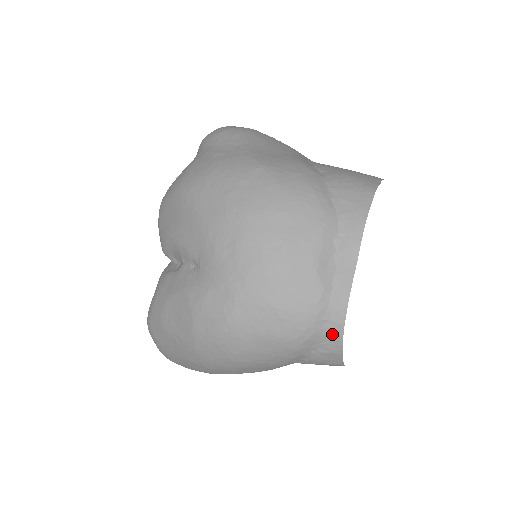
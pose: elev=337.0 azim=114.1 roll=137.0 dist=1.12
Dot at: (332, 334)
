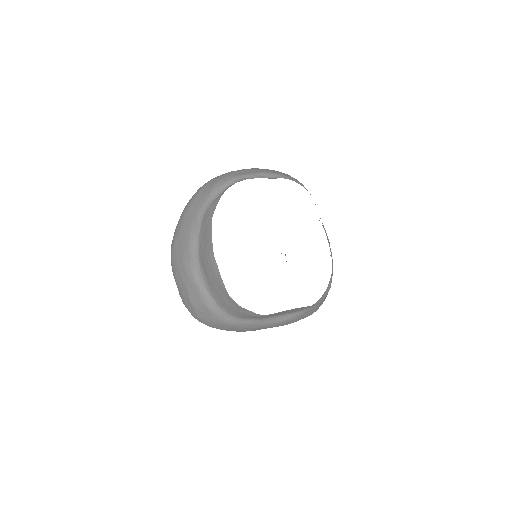
Dot at: occluded
